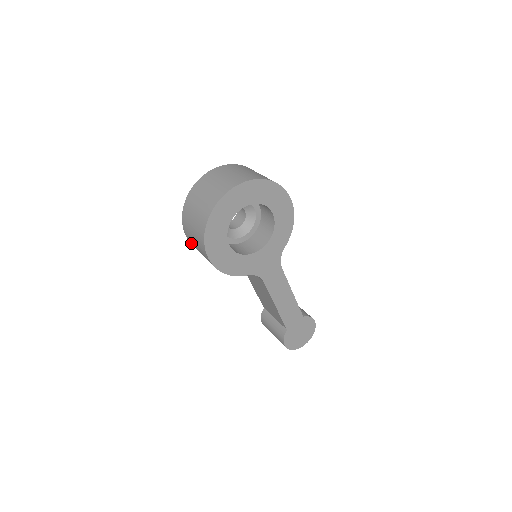
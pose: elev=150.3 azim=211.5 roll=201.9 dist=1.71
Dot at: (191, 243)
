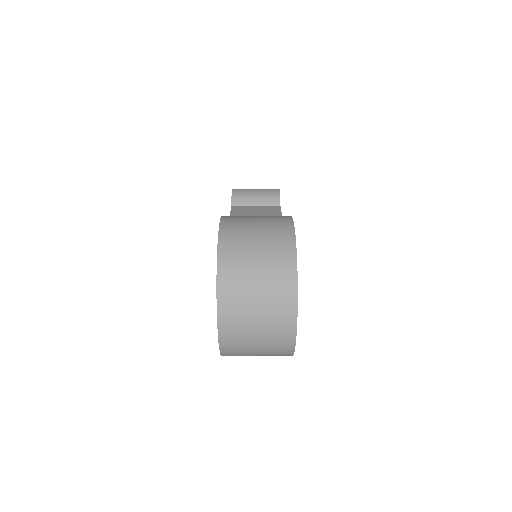
Dot at: occluded
